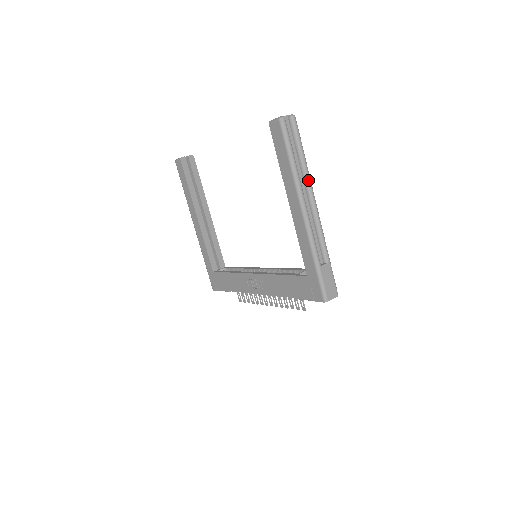
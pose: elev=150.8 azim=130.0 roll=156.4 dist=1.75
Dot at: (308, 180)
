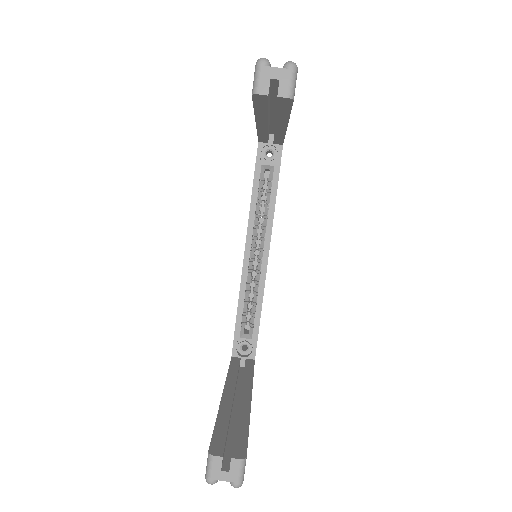
Dot at: occluded
